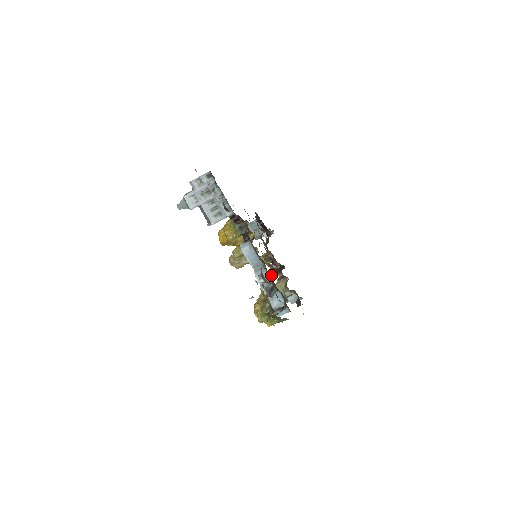
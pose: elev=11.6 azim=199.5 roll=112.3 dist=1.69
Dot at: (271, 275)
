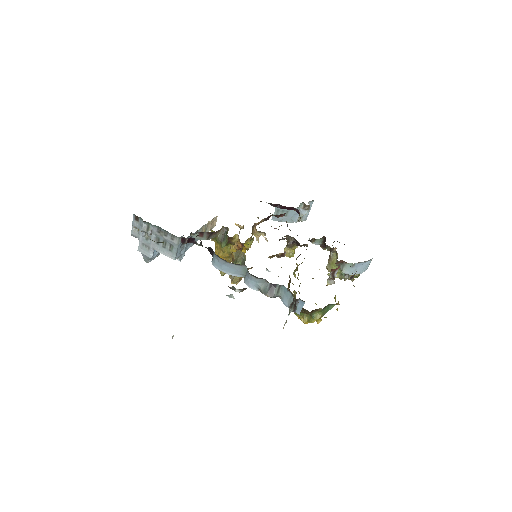
Dot at: occluded
